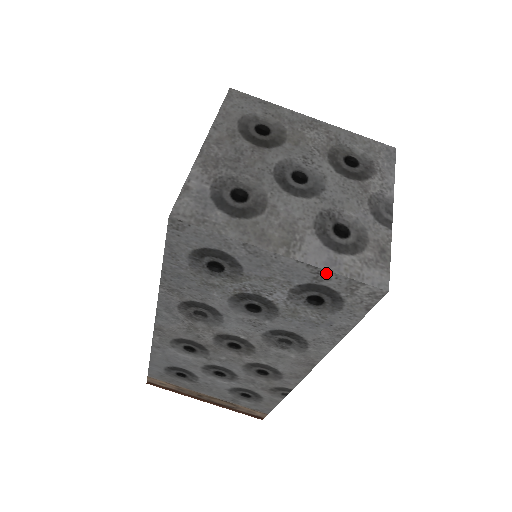
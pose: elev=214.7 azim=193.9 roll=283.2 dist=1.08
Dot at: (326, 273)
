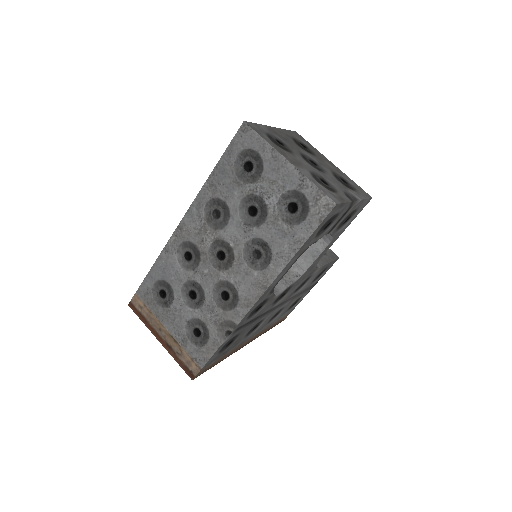
Dot at: (307, 181)
